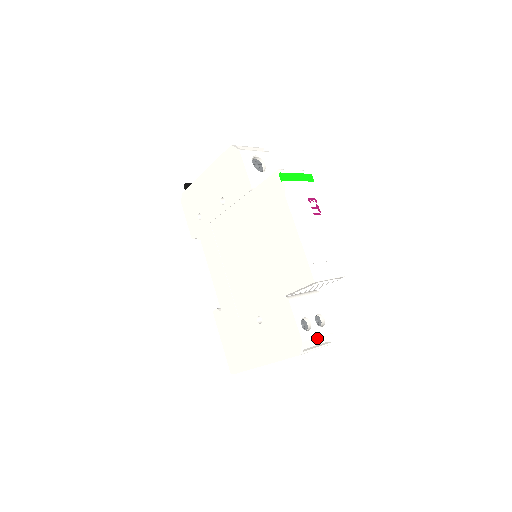
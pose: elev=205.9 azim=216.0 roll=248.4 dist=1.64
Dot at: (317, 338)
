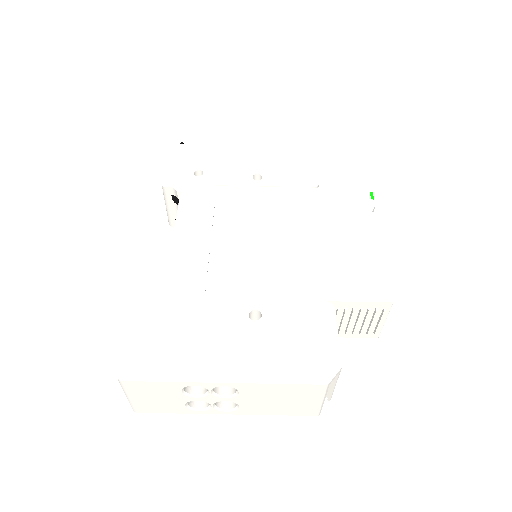
Dot at: (335, 385)
